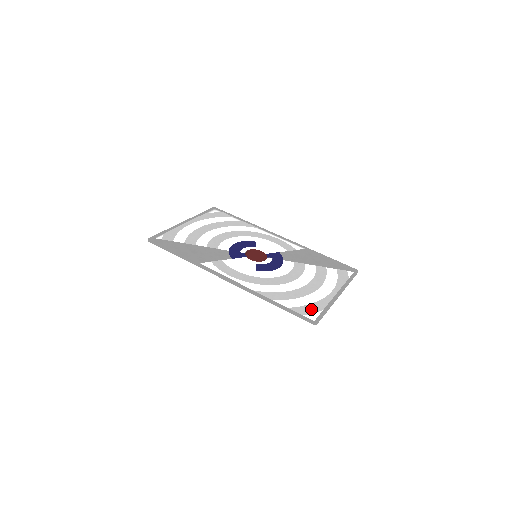
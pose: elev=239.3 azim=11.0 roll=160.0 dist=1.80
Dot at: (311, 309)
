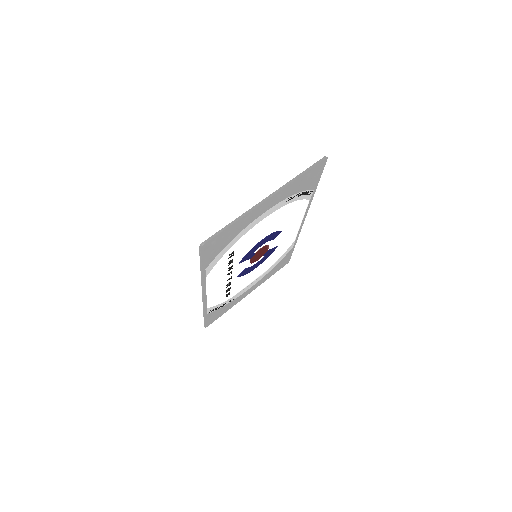
Dot at: (219, 239)
